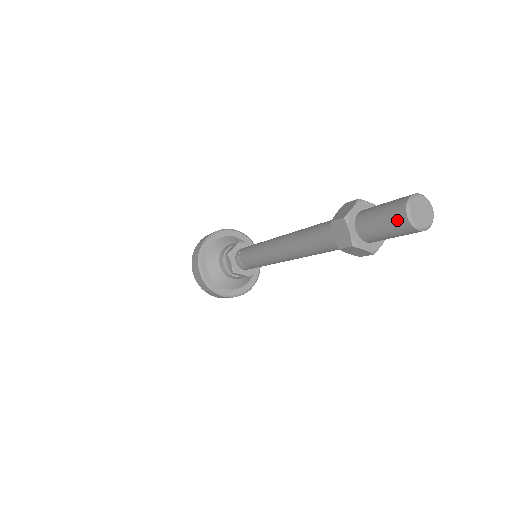
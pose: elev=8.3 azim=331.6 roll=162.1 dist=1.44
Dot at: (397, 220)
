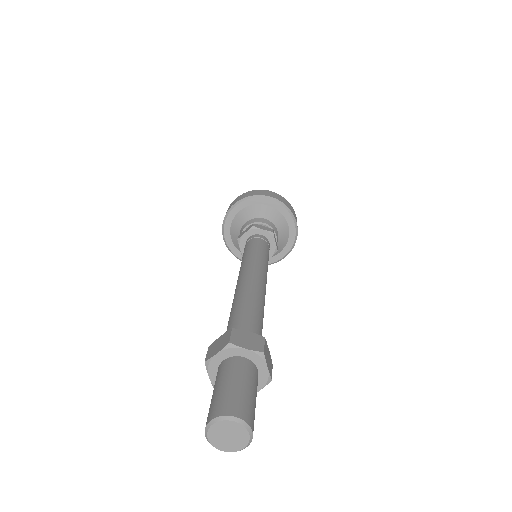
Dot at: occluded
